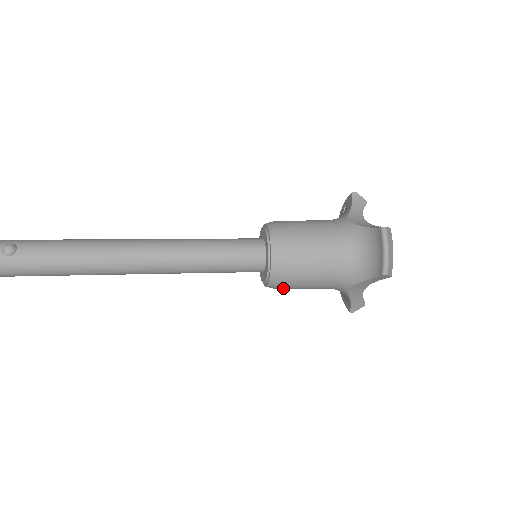
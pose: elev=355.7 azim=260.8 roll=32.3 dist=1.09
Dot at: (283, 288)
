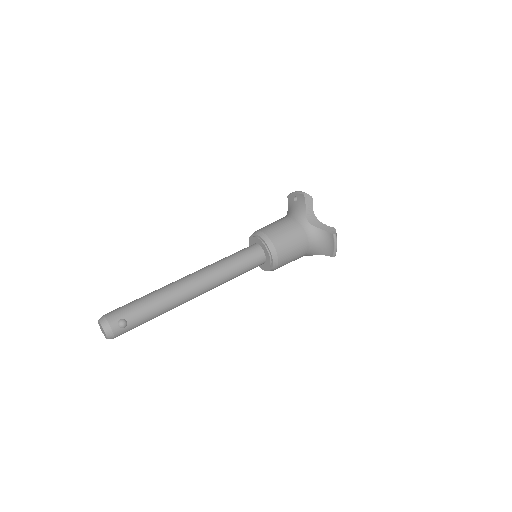
Dot at: occluded
